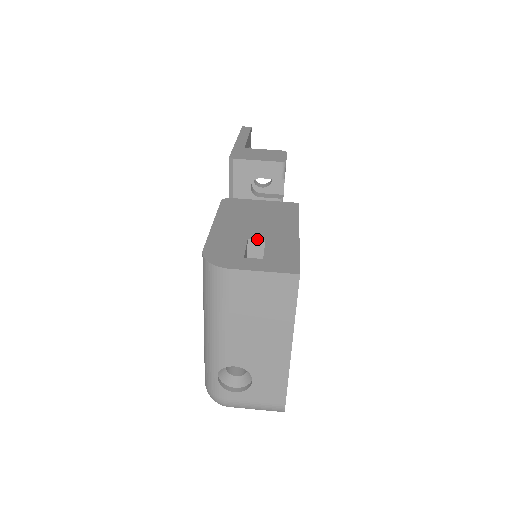
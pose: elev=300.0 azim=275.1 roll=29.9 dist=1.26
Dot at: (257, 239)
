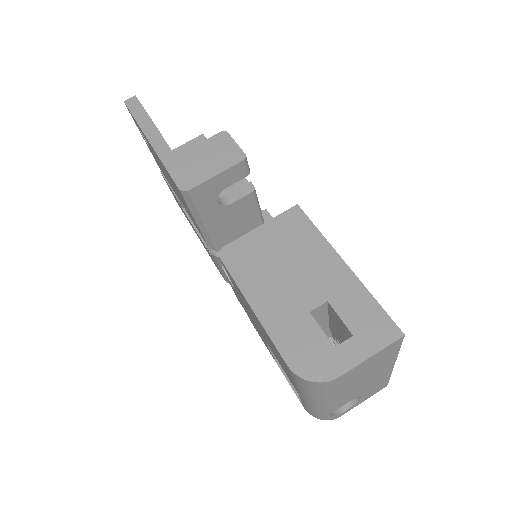
Dot at: (318, 305)
